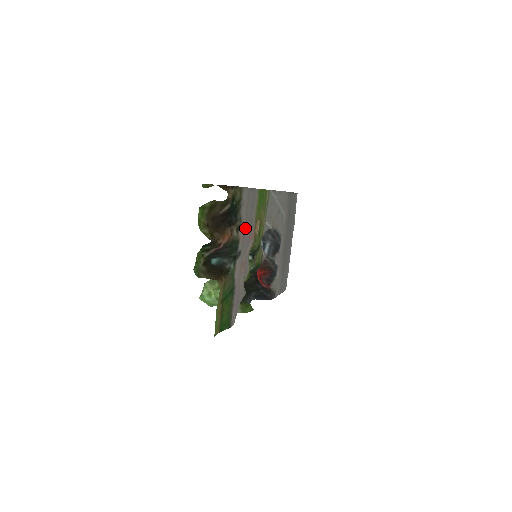
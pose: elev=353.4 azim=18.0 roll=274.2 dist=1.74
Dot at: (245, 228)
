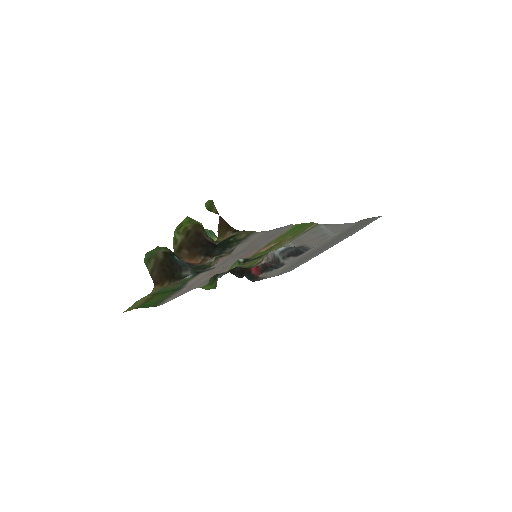
Dot at: (237, 254)
